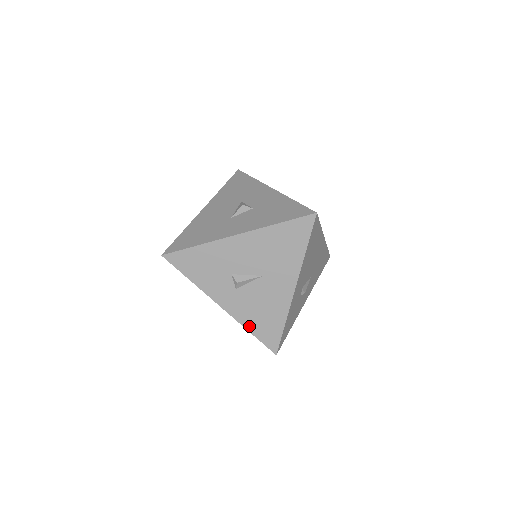
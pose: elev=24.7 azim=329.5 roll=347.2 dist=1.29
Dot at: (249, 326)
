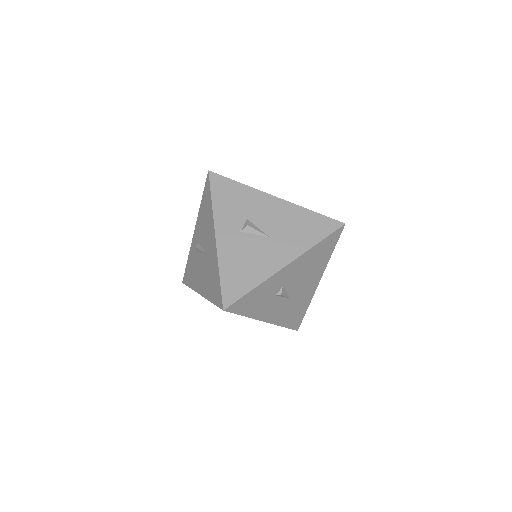
Dot at: (223, 268)
